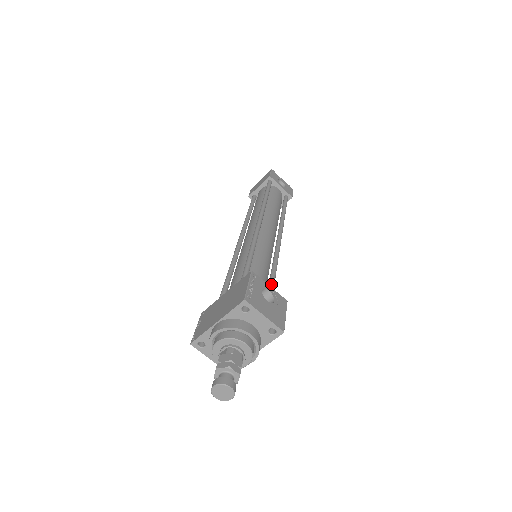
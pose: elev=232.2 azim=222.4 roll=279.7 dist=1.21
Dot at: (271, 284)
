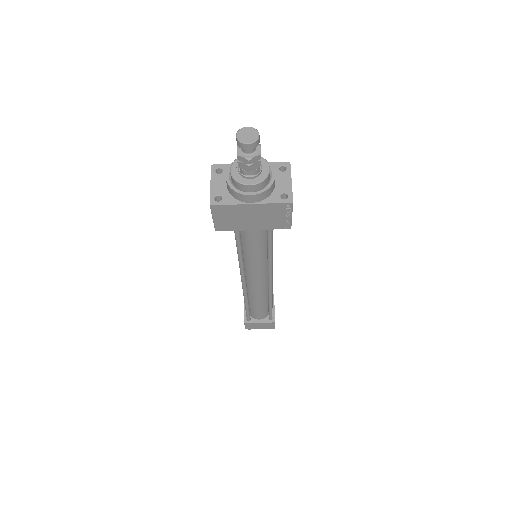
Dot at: (272, 240)
